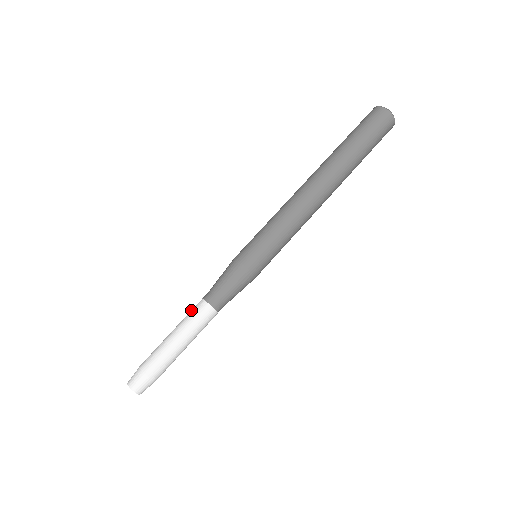
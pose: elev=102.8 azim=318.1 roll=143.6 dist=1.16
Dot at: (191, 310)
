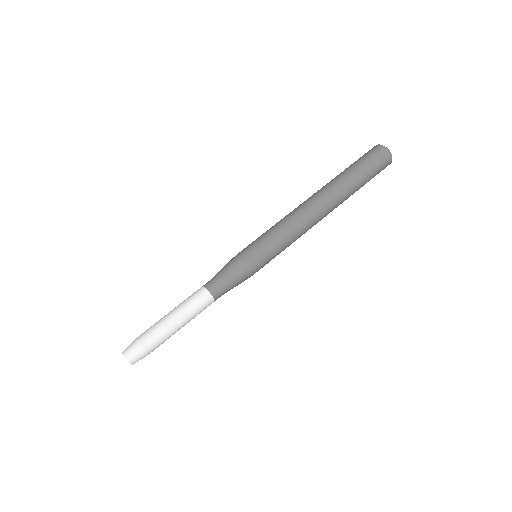
Dot at: (192, 296)
